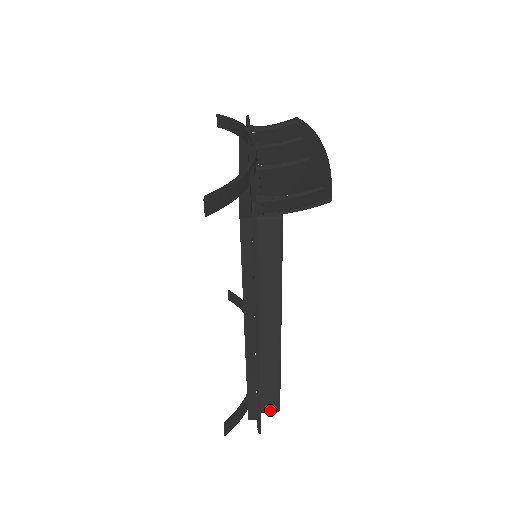
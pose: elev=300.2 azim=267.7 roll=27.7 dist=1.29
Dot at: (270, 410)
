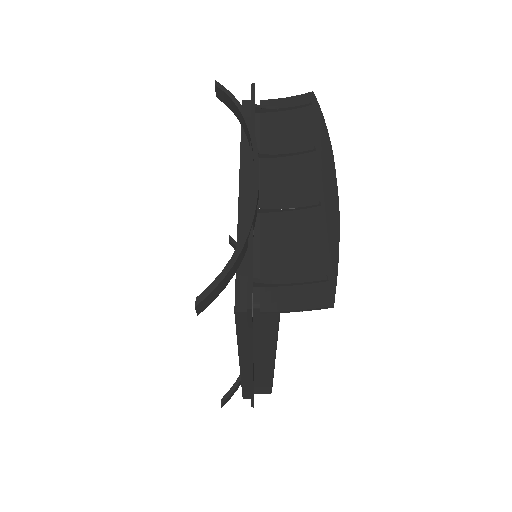
Dot at: (263, 393)
